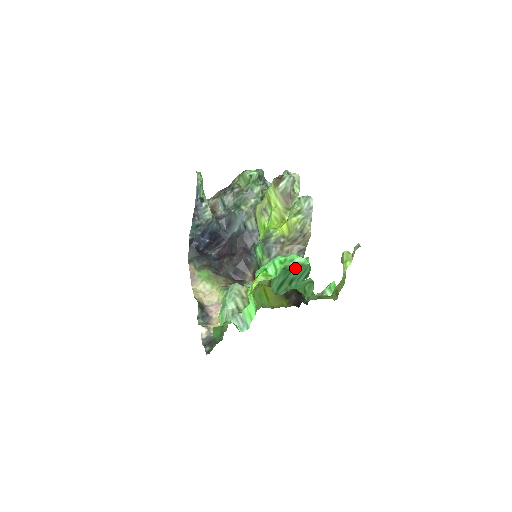
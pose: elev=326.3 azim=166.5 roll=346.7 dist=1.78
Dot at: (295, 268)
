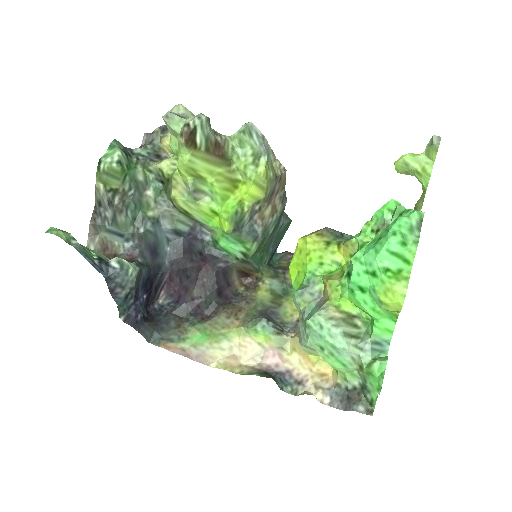
Dot at: occluded
